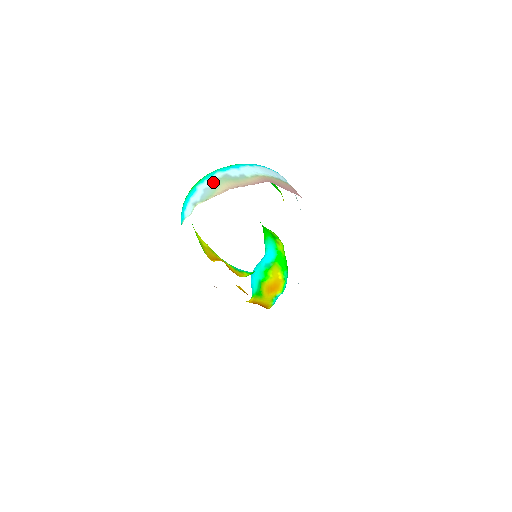
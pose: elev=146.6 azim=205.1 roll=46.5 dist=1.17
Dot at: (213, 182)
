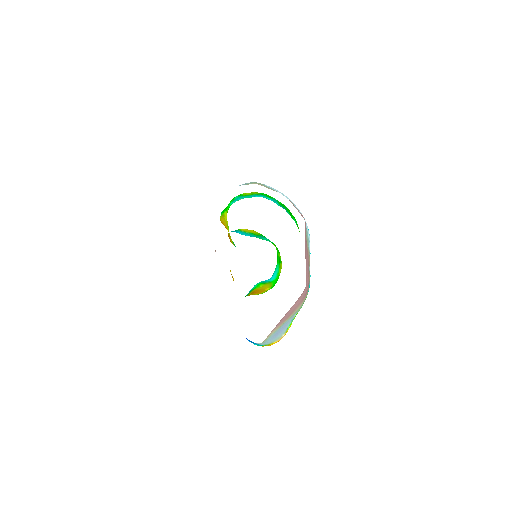
Dot at: (252, 182)
